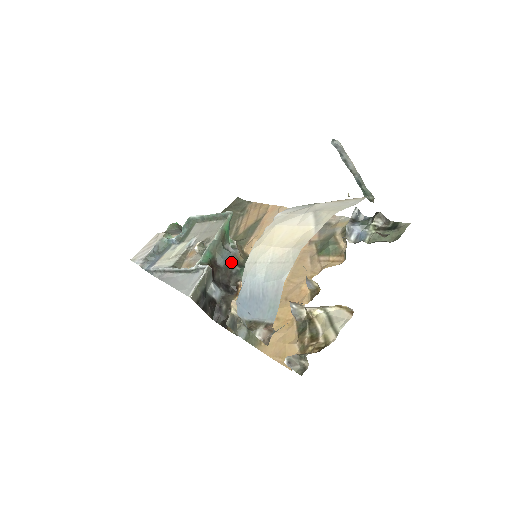
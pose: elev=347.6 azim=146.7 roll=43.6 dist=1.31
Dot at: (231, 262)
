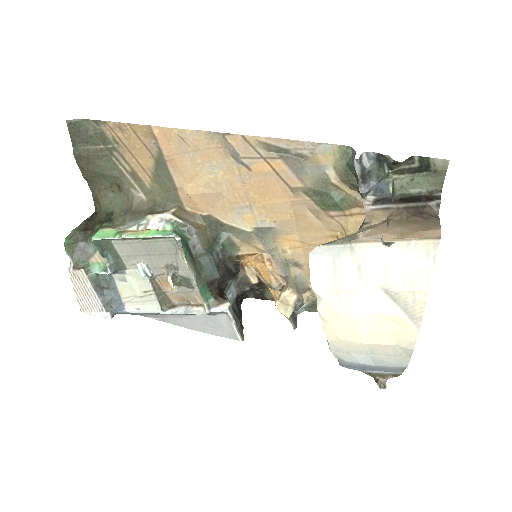
Dot at: (214, 257)
